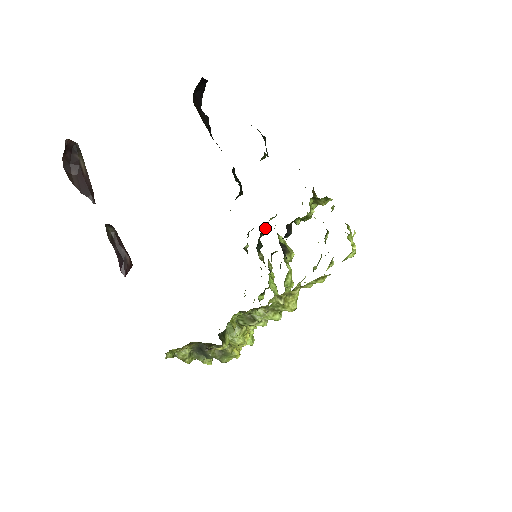
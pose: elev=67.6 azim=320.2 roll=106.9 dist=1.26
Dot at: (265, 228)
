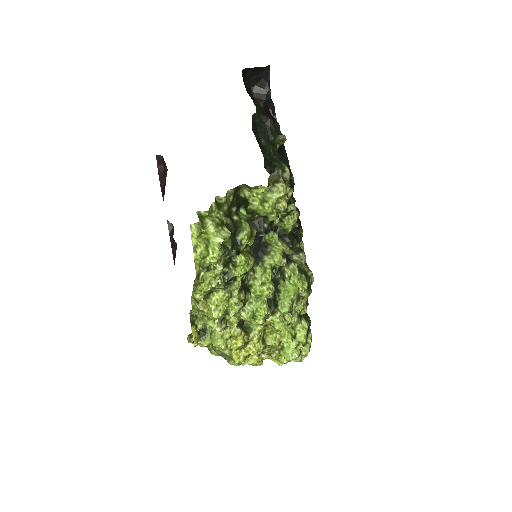
Dot at: (283, 224)
